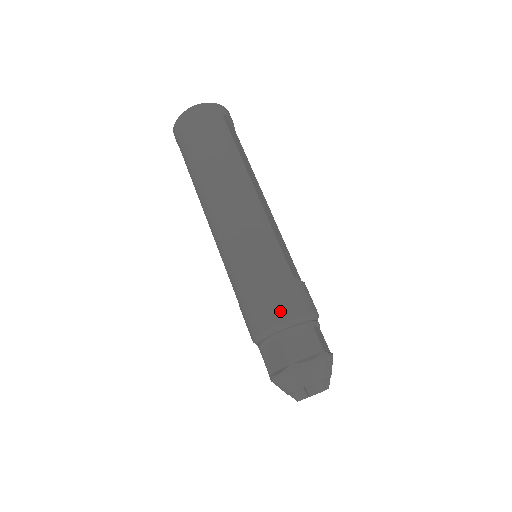
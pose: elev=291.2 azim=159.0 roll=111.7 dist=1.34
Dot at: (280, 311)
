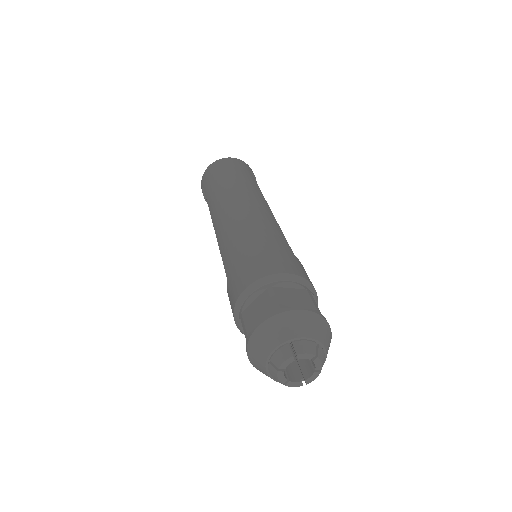
Dot at: (274, 266)
